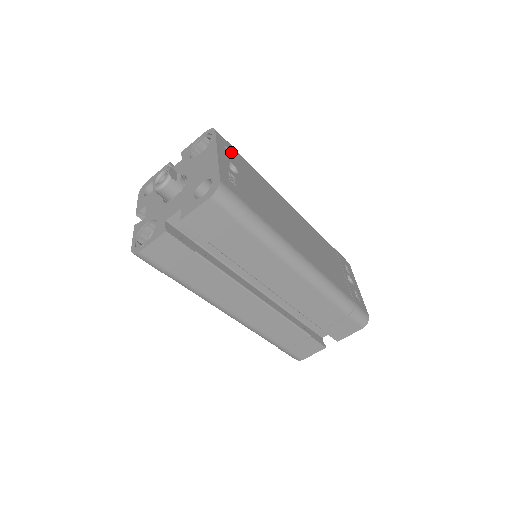
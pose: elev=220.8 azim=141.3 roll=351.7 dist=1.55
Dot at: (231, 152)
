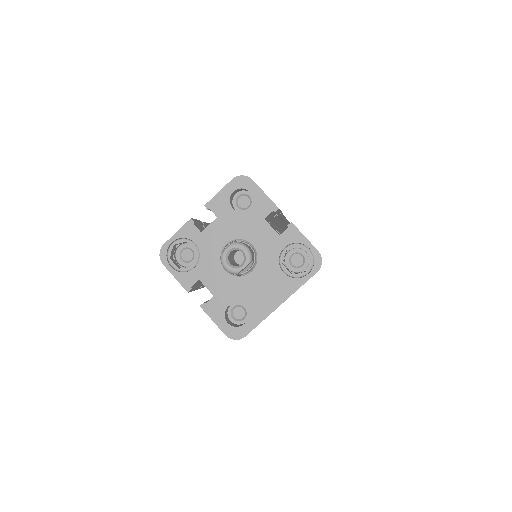
Dot at: occluded
